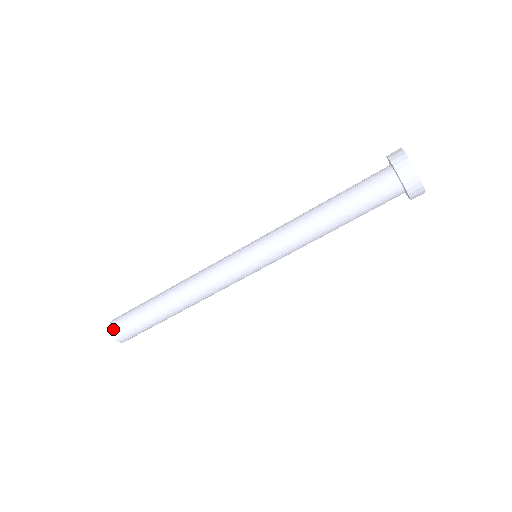
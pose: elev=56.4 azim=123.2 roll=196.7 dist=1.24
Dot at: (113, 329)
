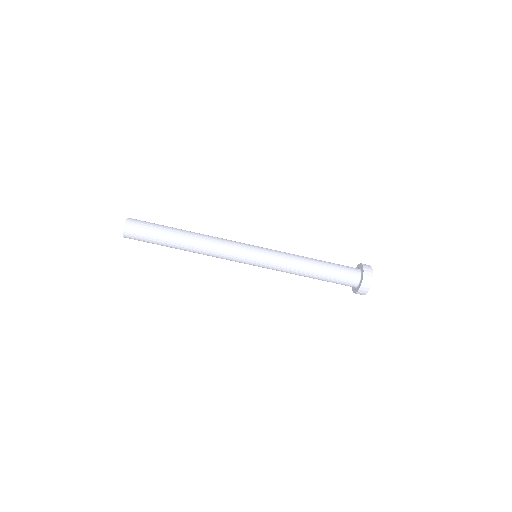
Dot at: (130, 222)
